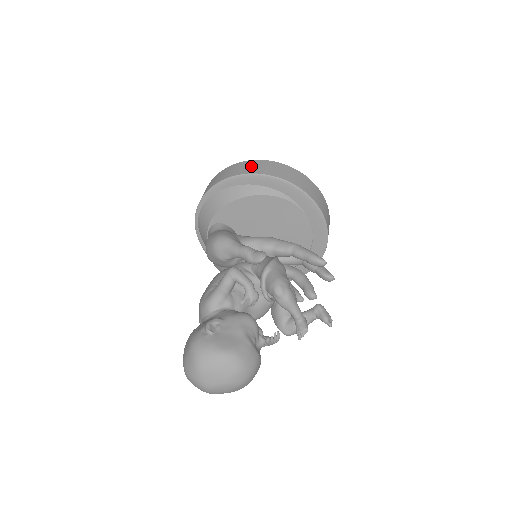
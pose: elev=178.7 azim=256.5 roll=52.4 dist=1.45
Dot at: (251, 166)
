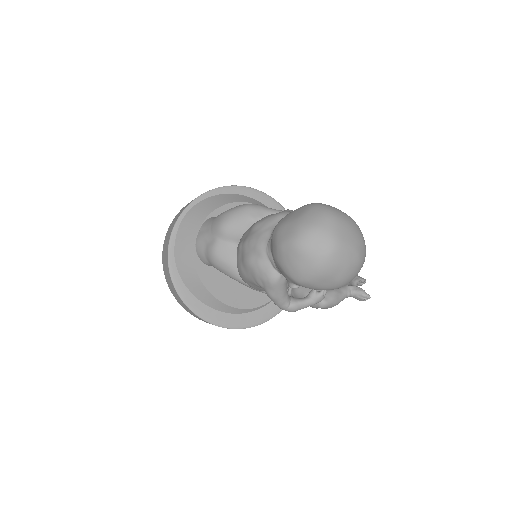
Dot at: occluded
